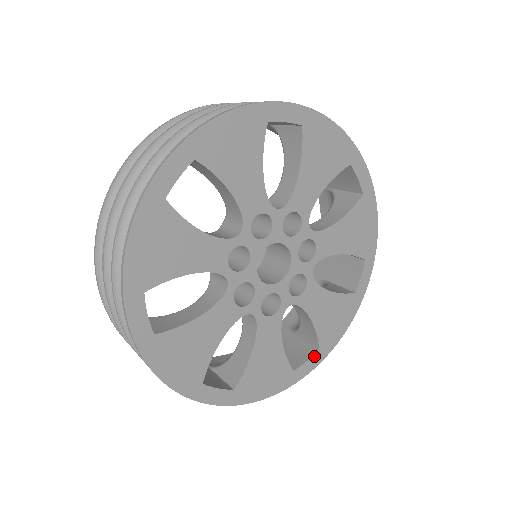
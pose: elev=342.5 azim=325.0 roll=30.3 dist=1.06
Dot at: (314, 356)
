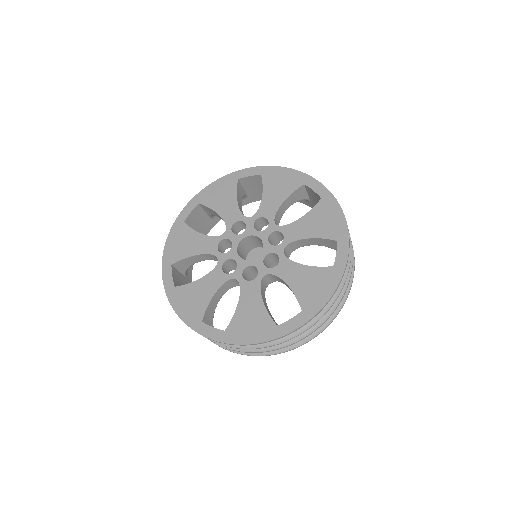
Dot at: (338, 247)
